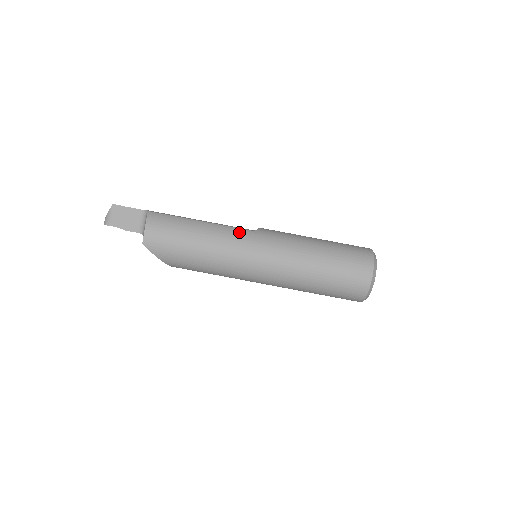
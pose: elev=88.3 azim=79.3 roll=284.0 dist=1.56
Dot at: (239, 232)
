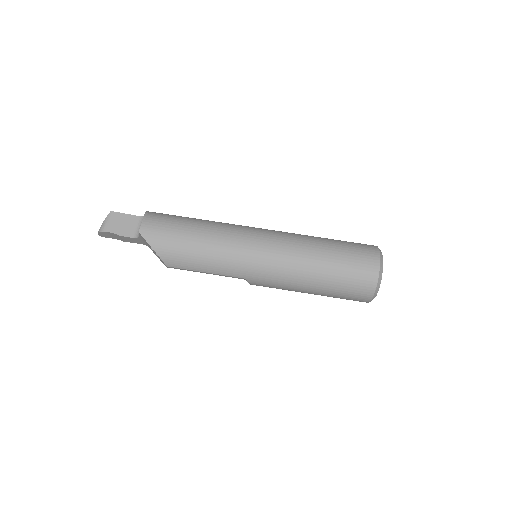
Dot at: (239, 225)
